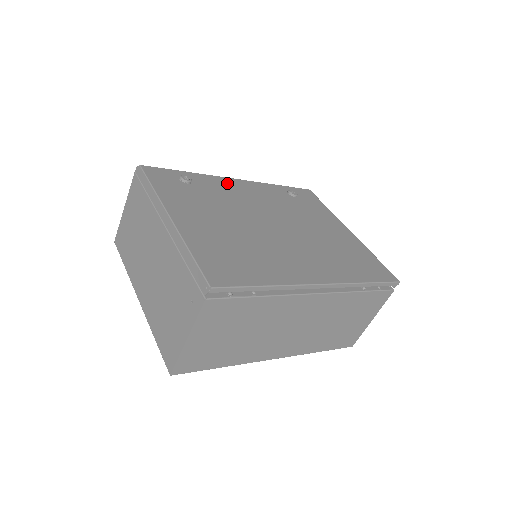
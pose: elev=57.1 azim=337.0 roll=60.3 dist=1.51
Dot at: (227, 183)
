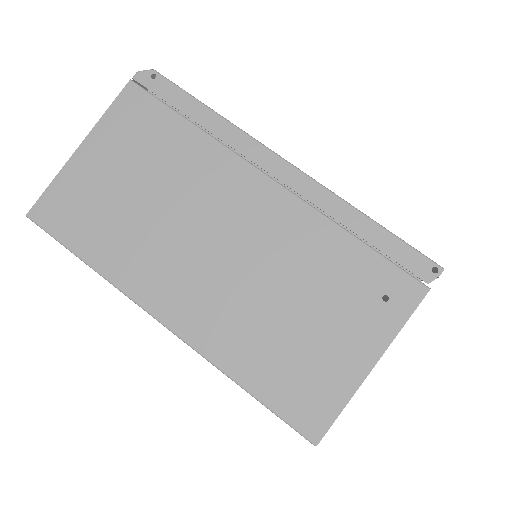
Dot at: occluded
